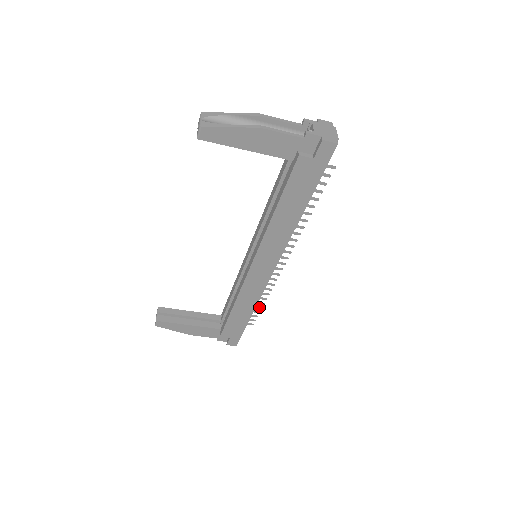
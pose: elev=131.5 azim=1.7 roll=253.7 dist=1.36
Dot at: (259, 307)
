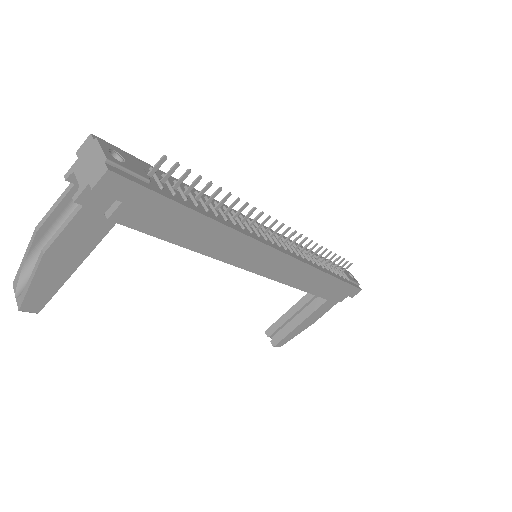
Dot at: (332, 257)
